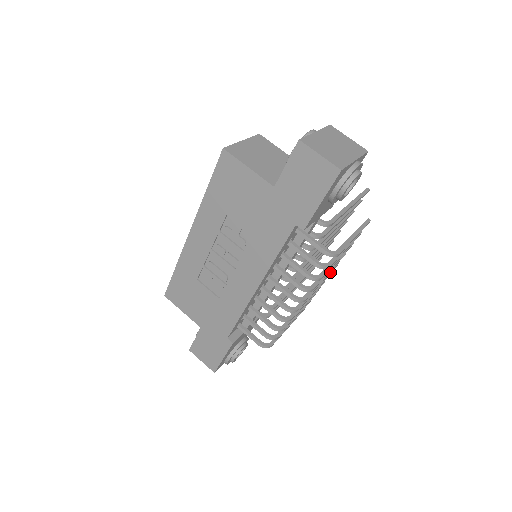
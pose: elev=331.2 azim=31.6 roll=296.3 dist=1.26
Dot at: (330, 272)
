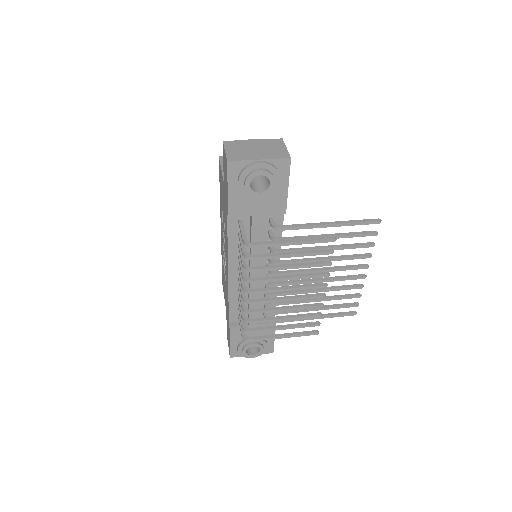
Dot at: (305, 286)
